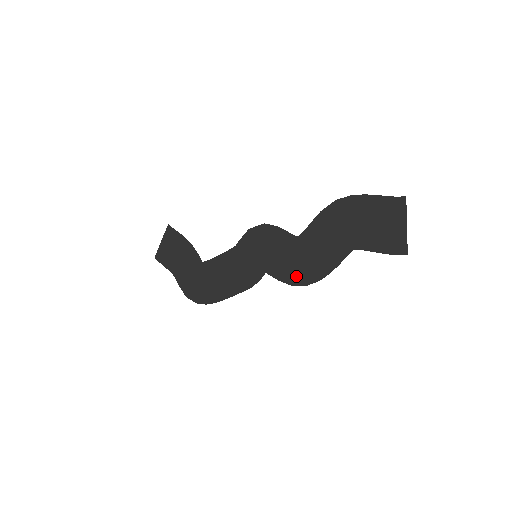
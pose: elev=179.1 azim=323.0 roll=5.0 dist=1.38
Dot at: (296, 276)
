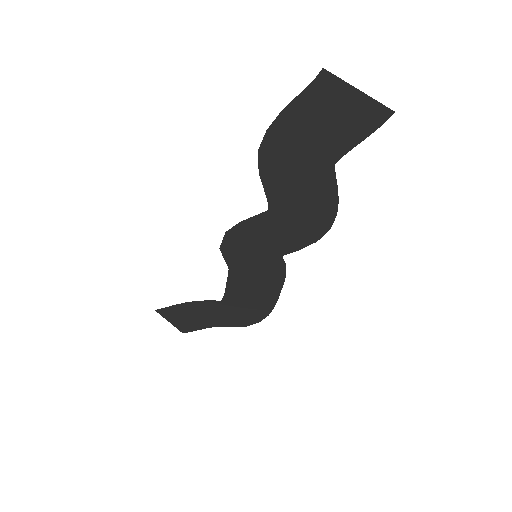
Dot at: (311, 233)
